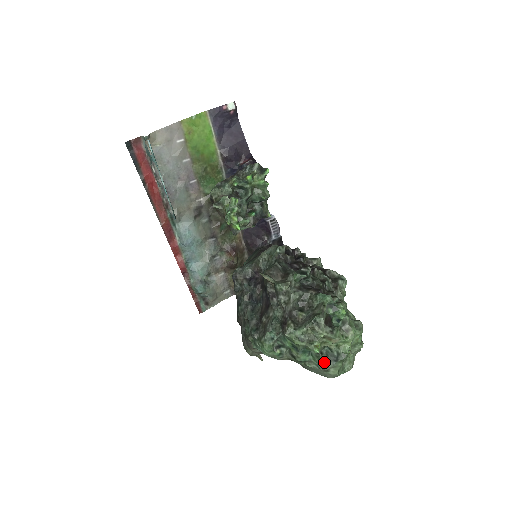
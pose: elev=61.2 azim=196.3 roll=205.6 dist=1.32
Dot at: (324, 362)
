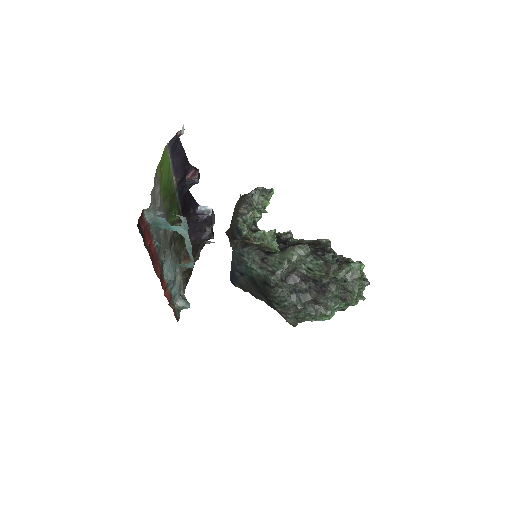
Dot at: (357, 301)
